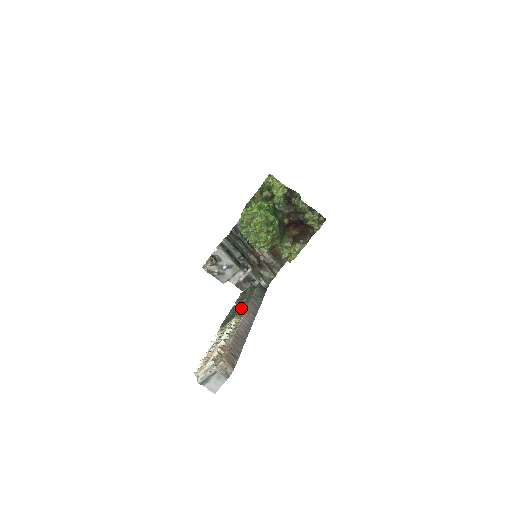
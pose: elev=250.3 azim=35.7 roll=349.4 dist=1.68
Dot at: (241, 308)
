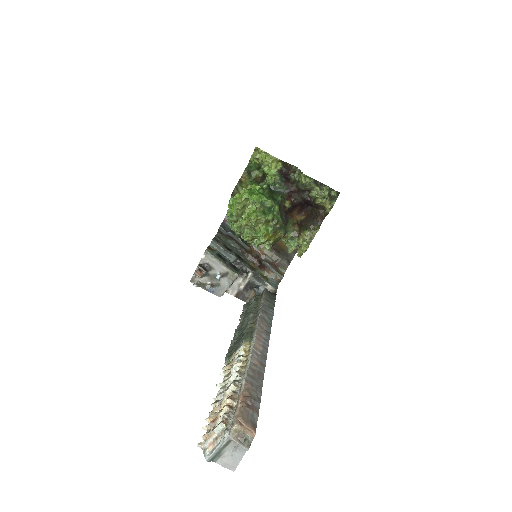
Dot at: (248, 328)
